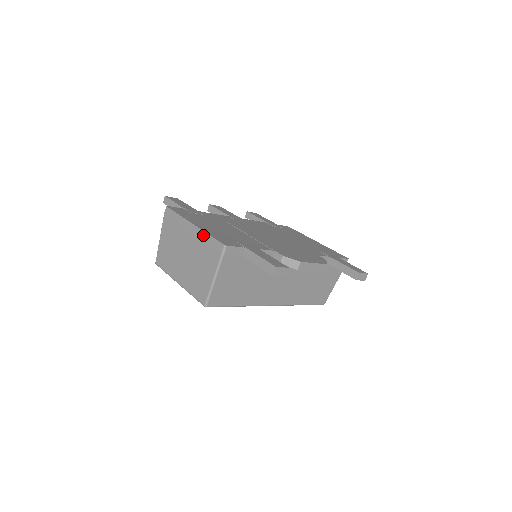
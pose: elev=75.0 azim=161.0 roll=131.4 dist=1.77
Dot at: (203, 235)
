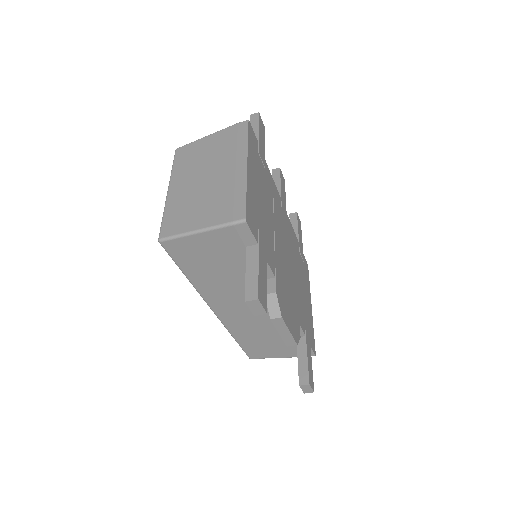
Dot at: (241, 184)
